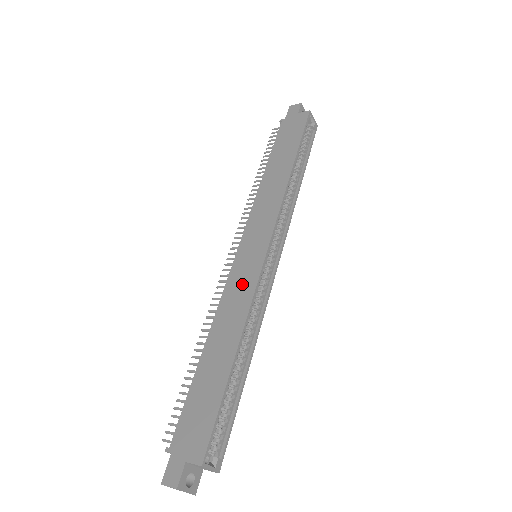
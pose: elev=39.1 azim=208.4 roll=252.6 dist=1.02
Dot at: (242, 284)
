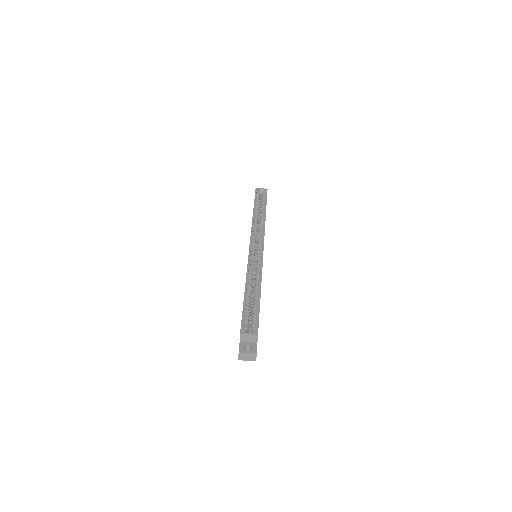
Dot at: occluded
